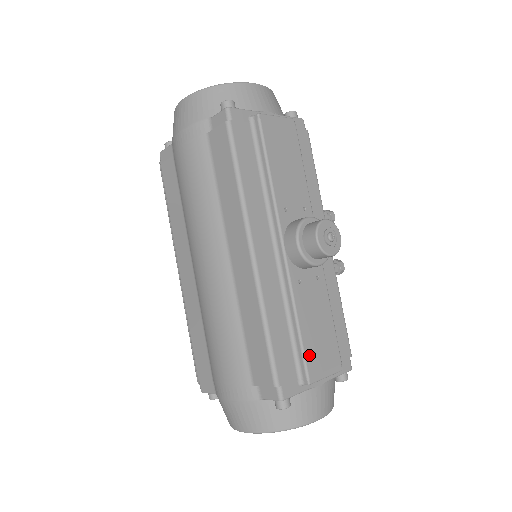
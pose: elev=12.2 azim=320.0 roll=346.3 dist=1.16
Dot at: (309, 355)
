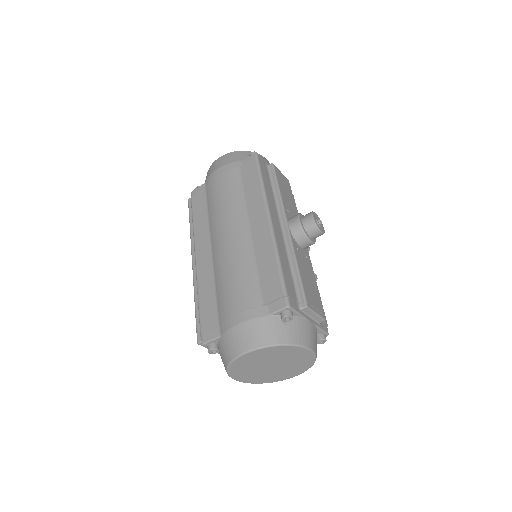
Dot at: (306, 290)
